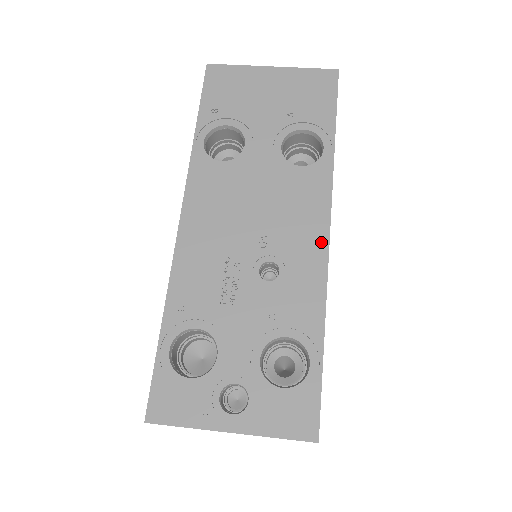
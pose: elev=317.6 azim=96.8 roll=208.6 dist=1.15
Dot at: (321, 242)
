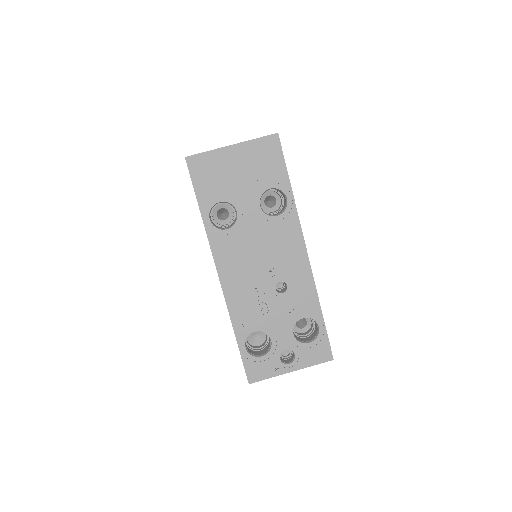
Dot at: (304, 261)
